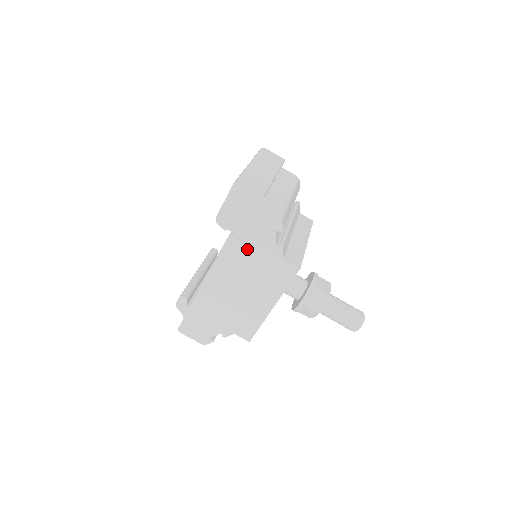
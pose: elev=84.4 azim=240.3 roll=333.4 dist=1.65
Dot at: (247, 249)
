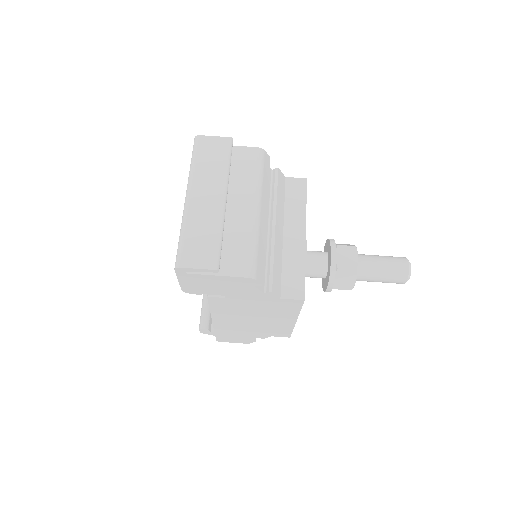
Dot at: (235, 300)
